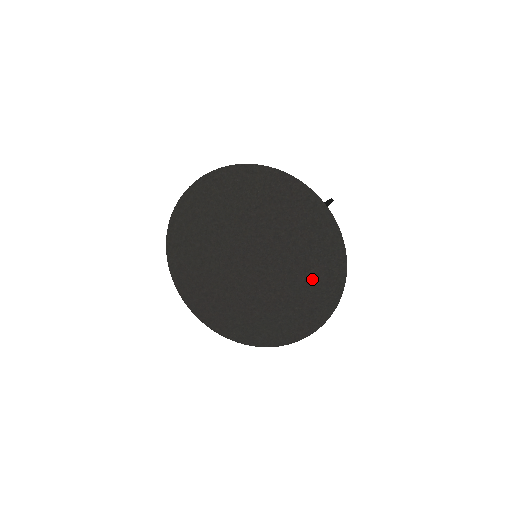
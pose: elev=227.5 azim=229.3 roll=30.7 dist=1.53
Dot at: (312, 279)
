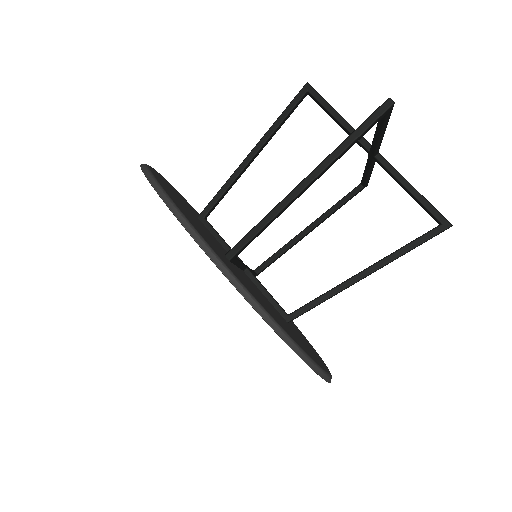
Dot at: occluded
